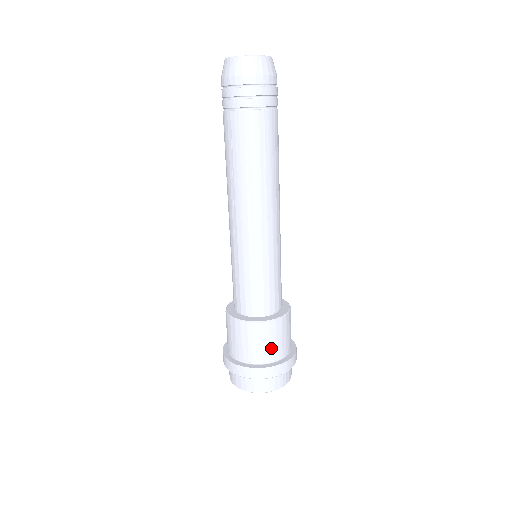
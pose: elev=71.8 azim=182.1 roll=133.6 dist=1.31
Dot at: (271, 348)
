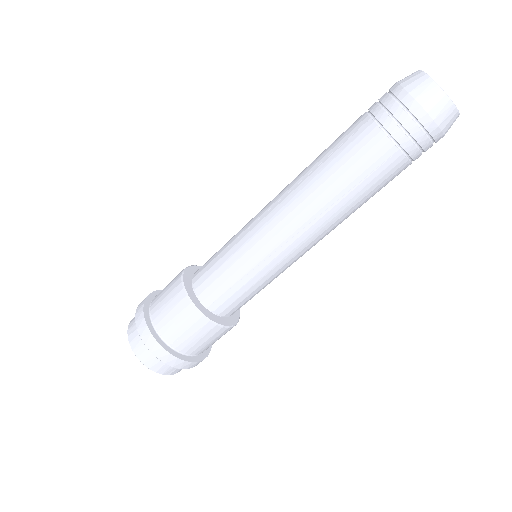
Dot at: occluded
